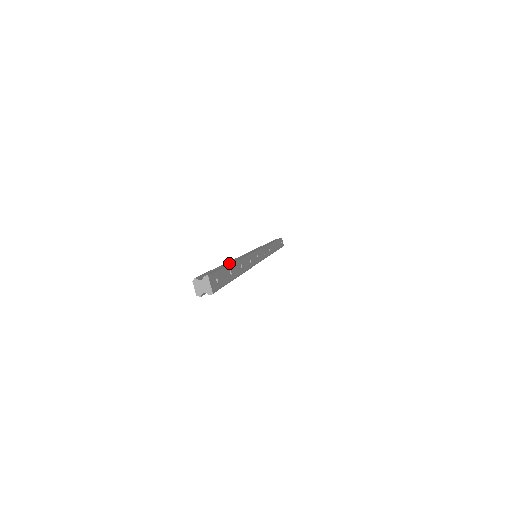
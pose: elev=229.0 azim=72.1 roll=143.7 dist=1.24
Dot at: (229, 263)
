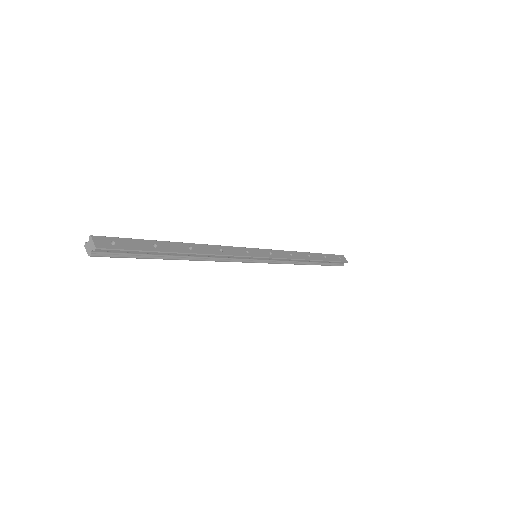
Dot at: (160, 241)
